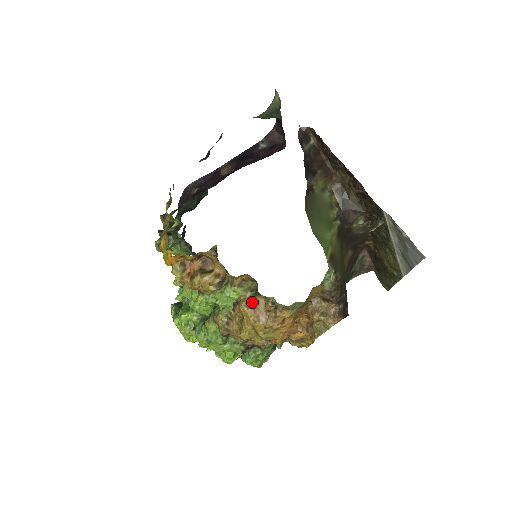
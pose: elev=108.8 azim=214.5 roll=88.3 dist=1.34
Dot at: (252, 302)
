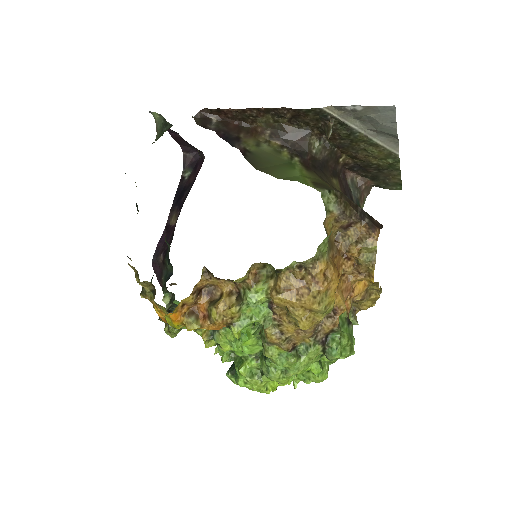
Dot at: (280, 285)
